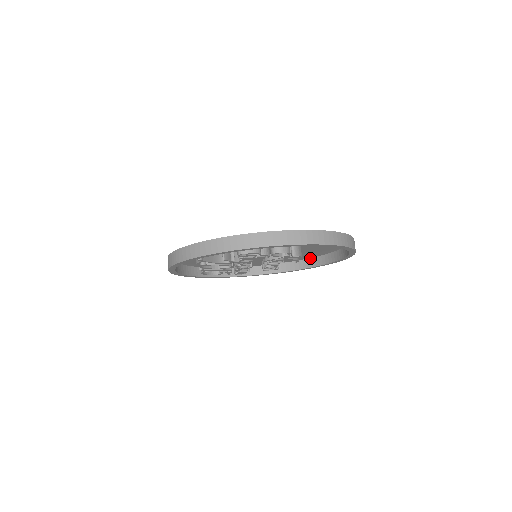
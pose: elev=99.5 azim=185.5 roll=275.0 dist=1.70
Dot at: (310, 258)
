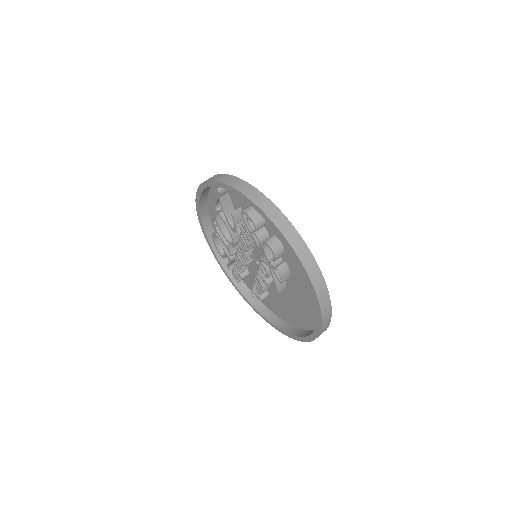
Dot at: (292, 325)
